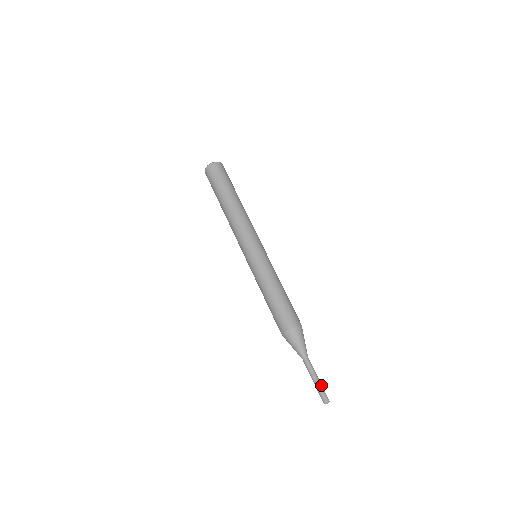
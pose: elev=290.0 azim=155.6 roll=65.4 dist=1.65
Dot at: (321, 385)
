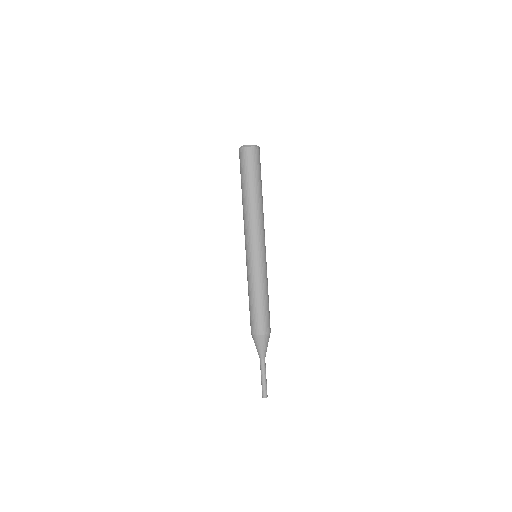
Dot at: (266, 383)
